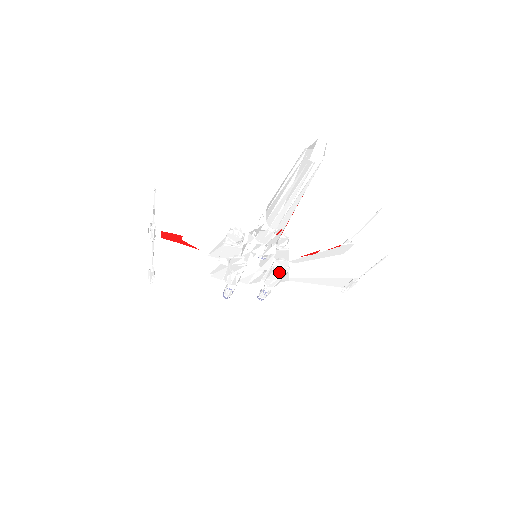
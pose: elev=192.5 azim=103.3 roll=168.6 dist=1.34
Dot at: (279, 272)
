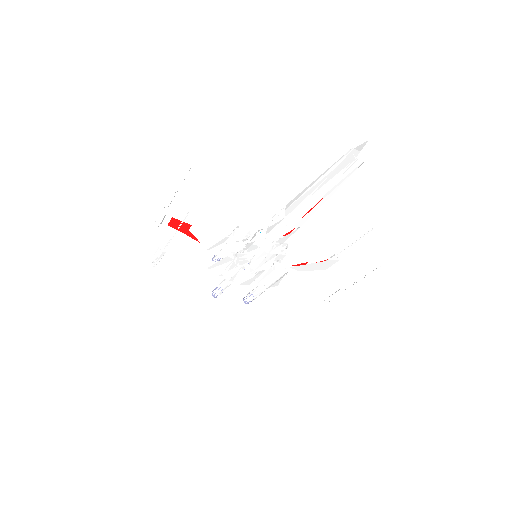
Dot at: occluded
